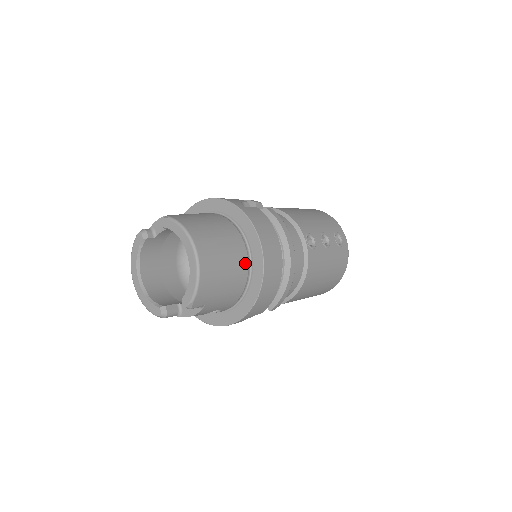
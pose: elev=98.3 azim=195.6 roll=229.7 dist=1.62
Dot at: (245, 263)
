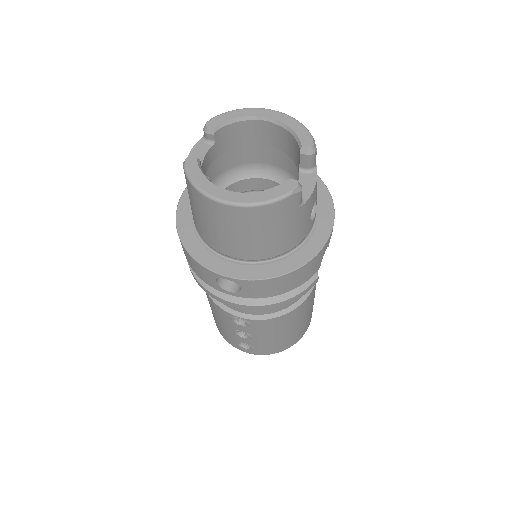
Dot at: occluded
